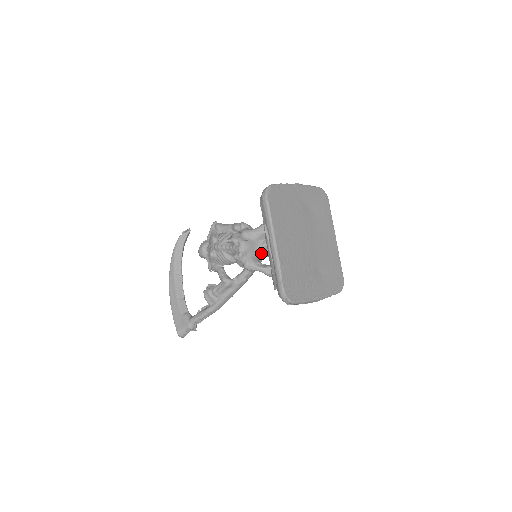
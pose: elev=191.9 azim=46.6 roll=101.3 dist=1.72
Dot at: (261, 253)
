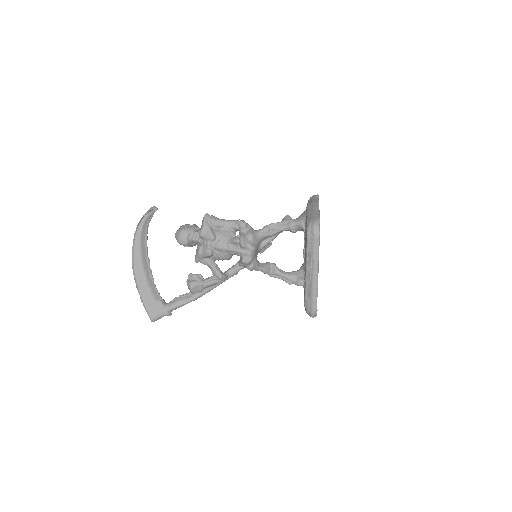
Dot at: (258, 252)
